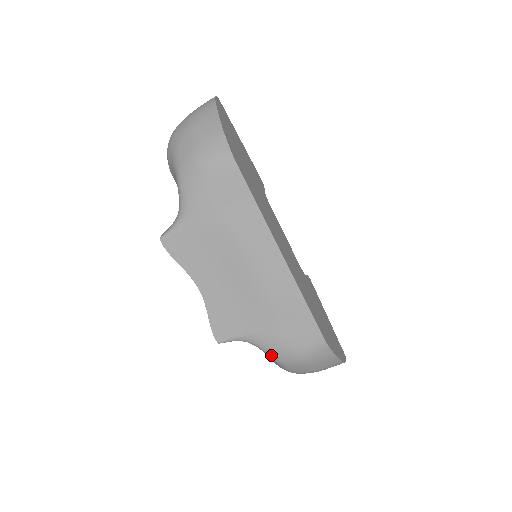
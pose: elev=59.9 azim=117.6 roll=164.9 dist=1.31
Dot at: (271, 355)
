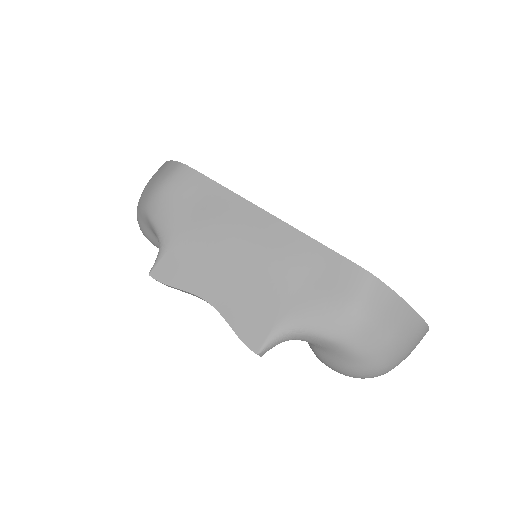
Dot at: (325, 333)
